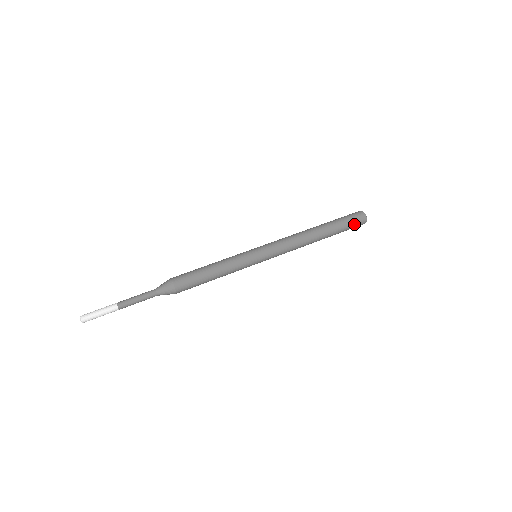
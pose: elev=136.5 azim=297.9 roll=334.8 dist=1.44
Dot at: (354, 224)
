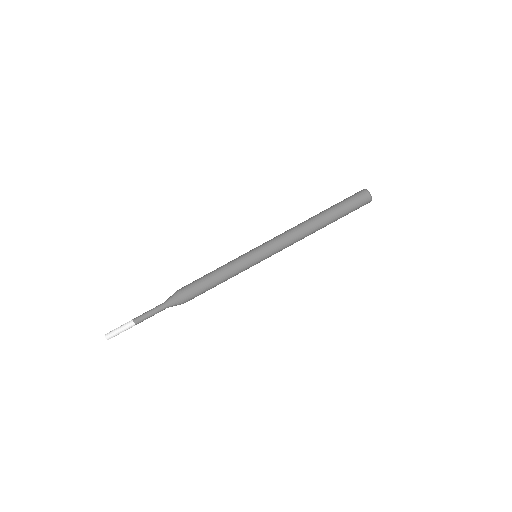
Dot at: (357, 207)
